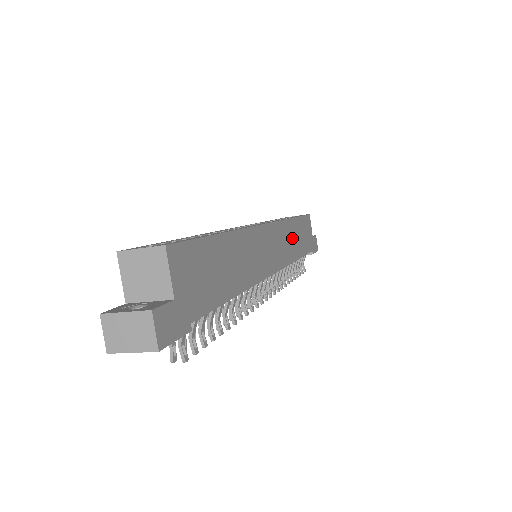
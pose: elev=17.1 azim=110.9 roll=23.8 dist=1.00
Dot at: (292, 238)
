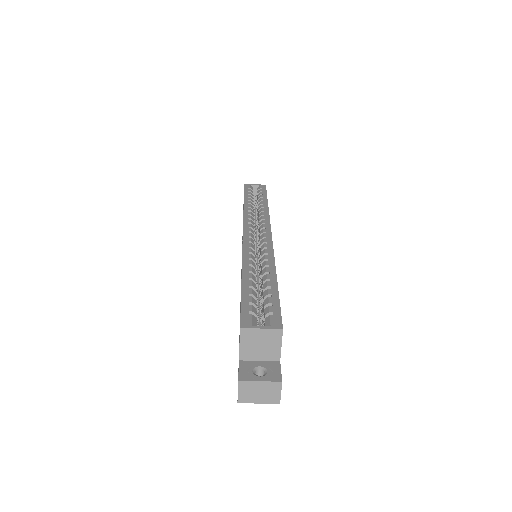
Dot at: occluded
